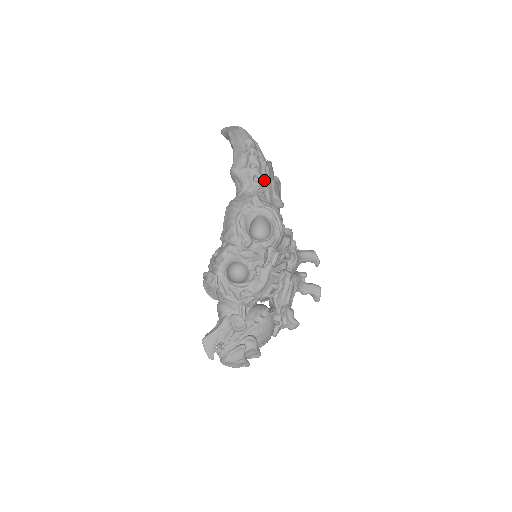
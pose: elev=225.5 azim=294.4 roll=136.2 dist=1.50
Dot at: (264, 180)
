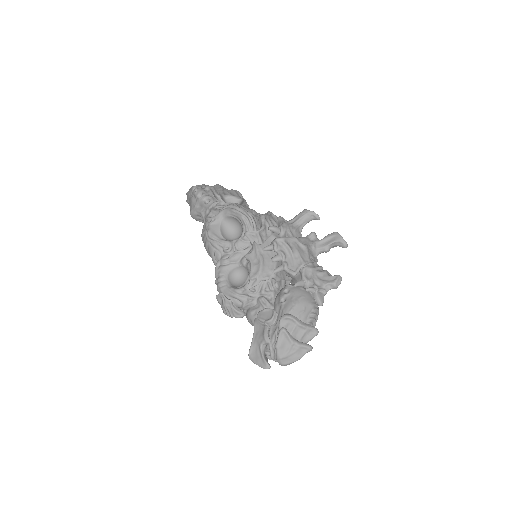
Dot at: (214, 197)
